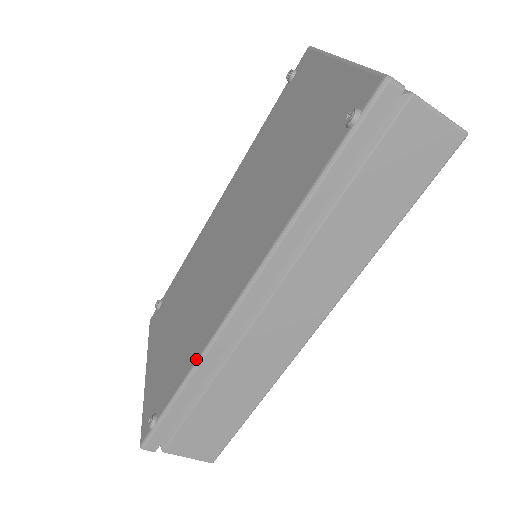
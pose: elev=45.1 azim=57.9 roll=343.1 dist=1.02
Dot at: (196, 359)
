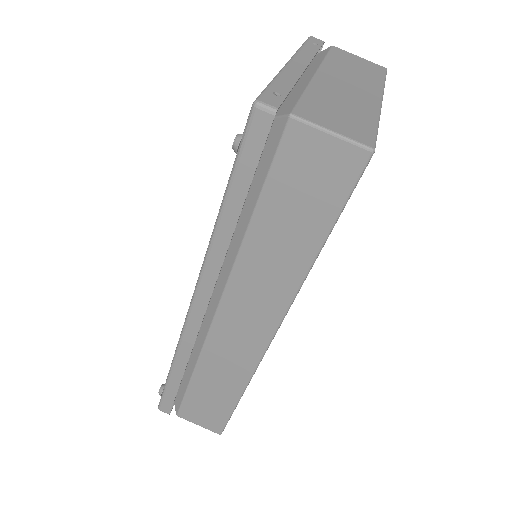
Dot at: (176, 347)
